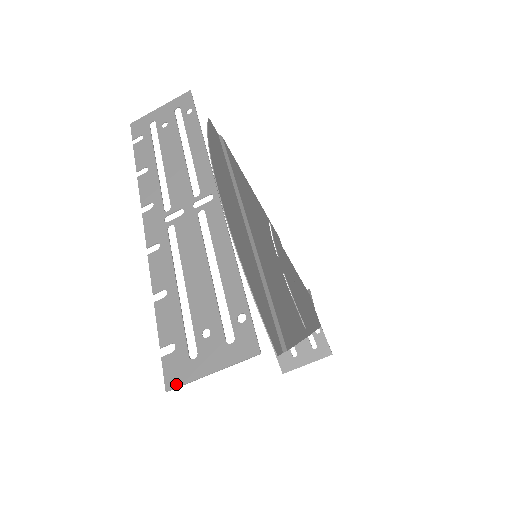
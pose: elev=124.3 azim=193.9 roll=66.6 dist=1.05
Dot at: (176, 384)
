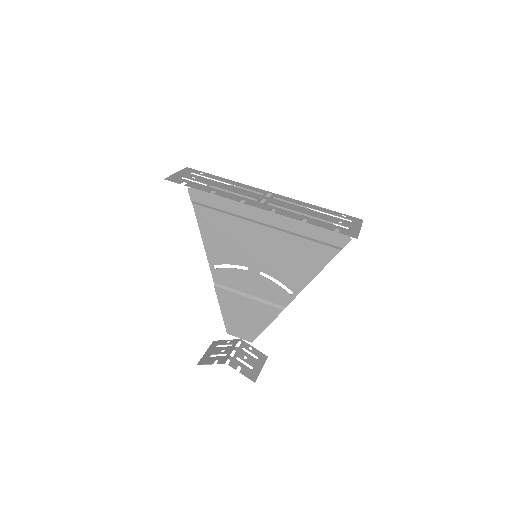
Dot at: (357, 235)
